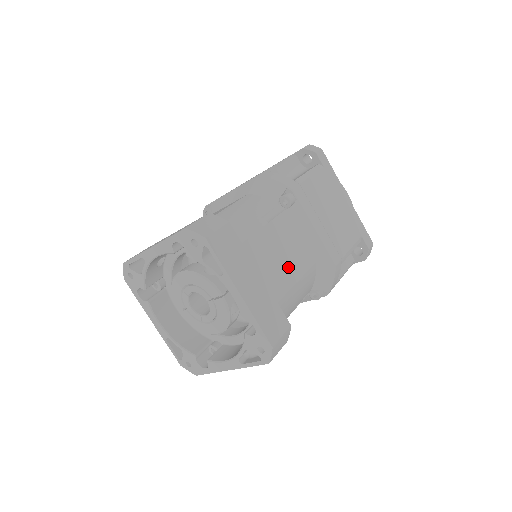
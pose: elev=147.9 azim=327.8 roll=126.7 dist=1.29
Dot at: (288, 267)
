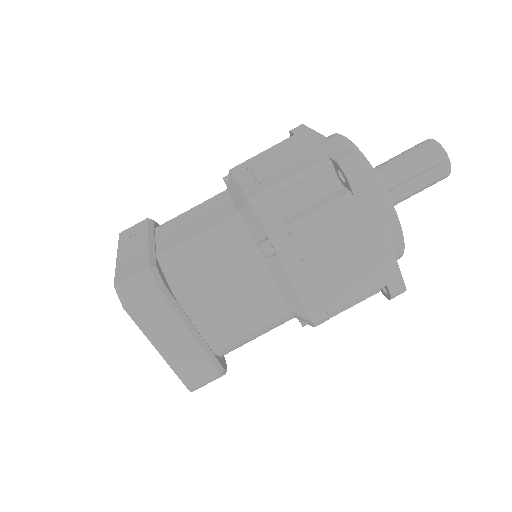
Dot at: (243, 319)
